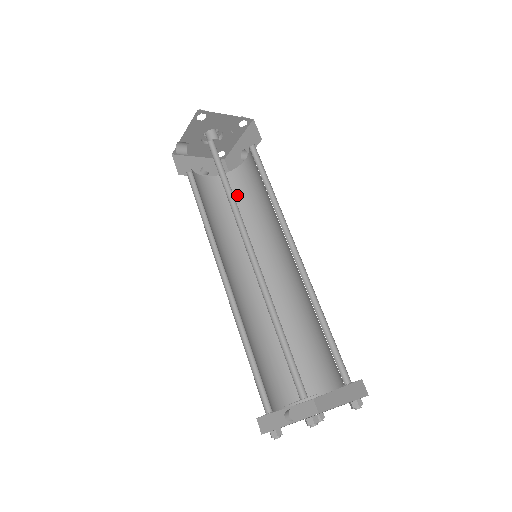
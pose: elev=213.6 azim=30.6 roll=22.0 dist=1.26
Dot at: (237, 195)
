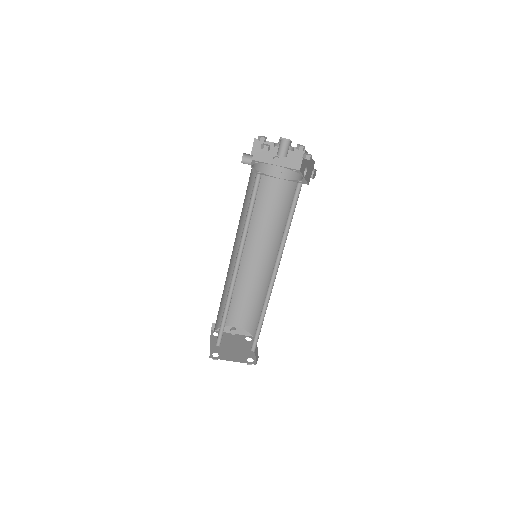
Dot at: (287, 194)
